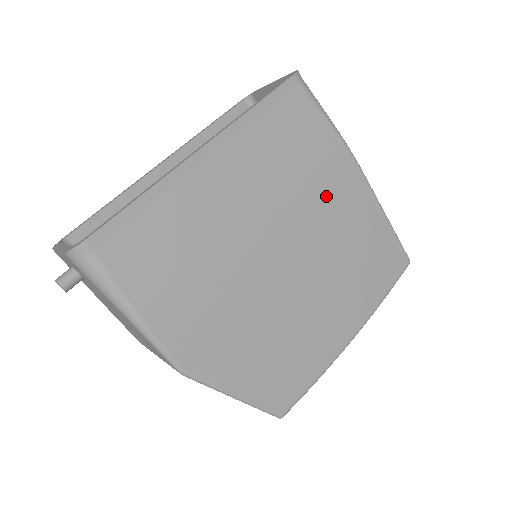
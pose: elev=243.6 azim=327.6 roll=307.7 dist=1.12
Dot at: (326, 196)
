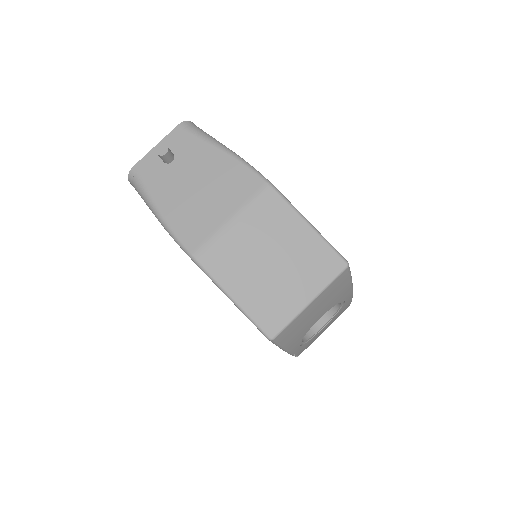
Dot at: occluded
